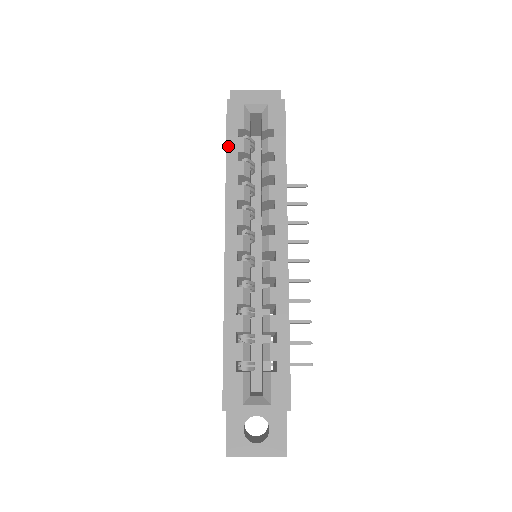
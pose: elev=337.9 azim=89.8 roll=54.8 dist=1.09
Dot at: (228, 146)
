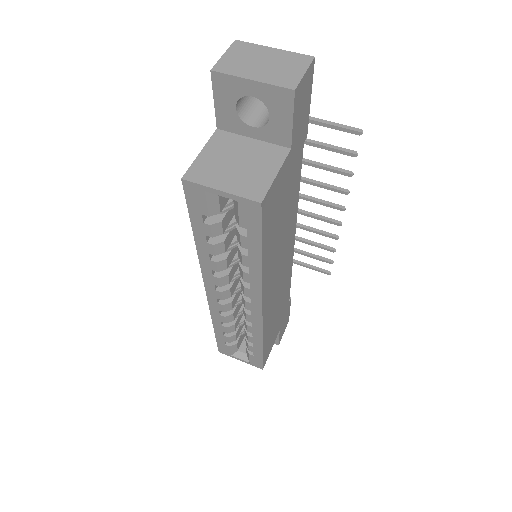
Dot at: (193, 227)
